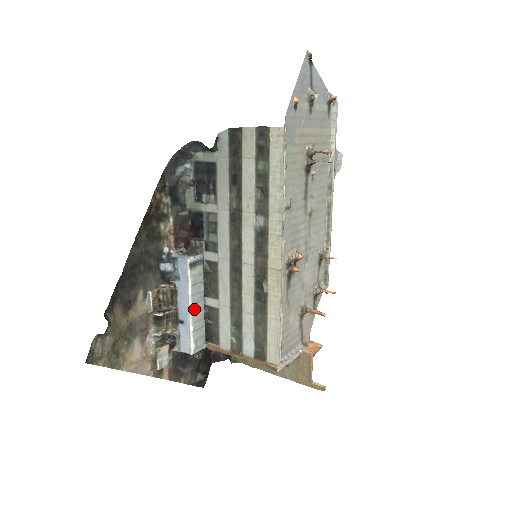
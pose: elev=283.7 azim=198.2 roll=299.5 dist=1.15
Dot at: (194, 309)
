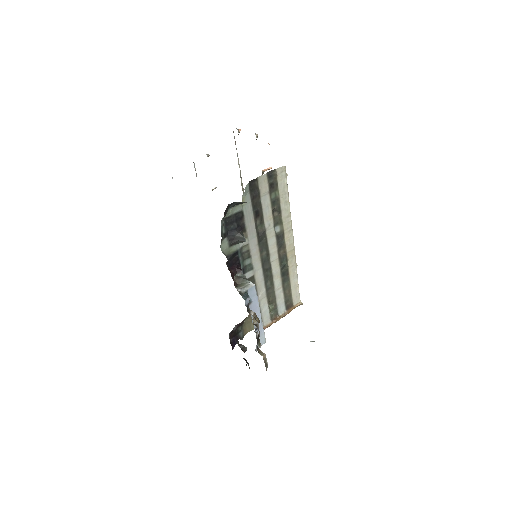
Dot at: occluded
